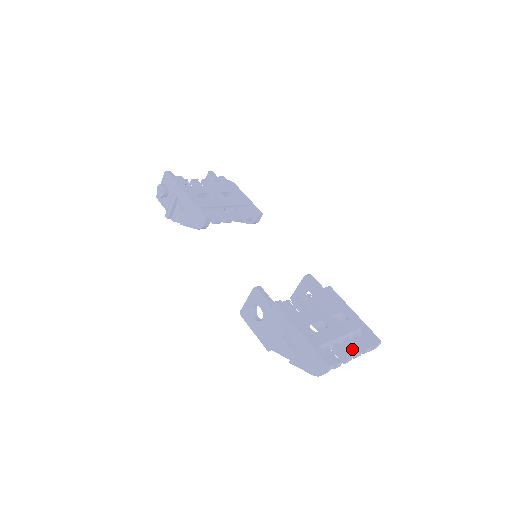
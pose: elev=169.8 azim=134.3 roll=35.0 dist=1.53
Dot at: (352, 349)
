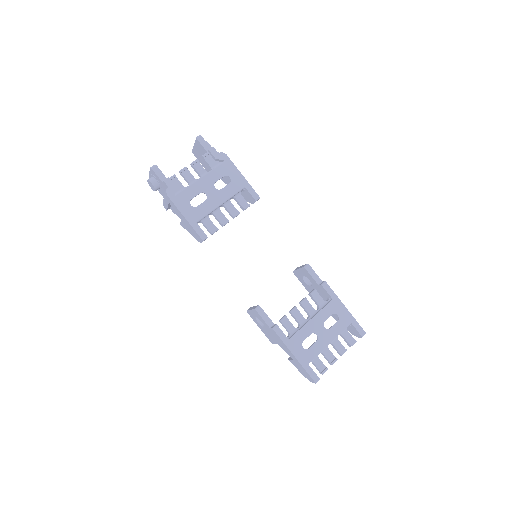
Dot at: (339, 349)
